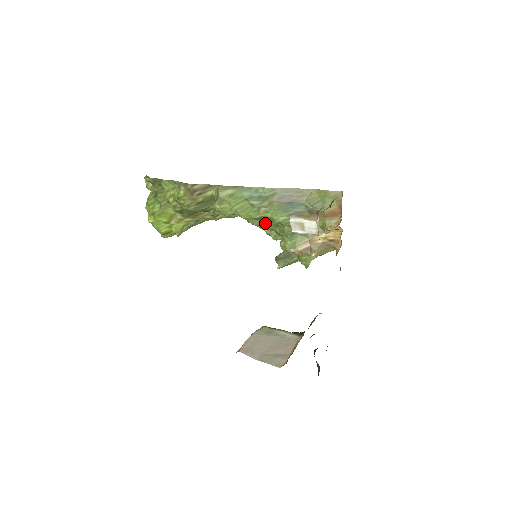
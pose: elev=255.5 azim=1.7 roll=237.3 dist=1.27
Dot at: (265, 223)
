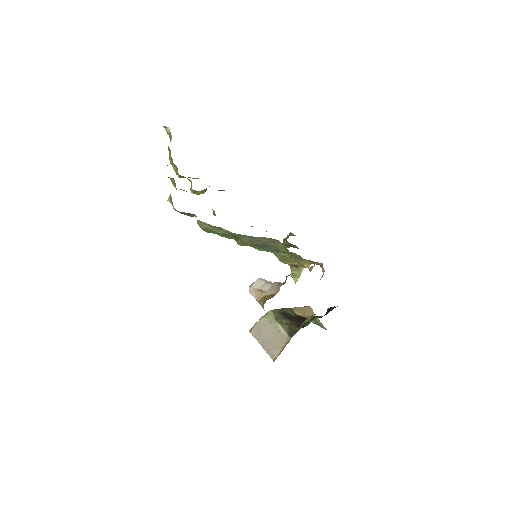
Dot at: occluded
